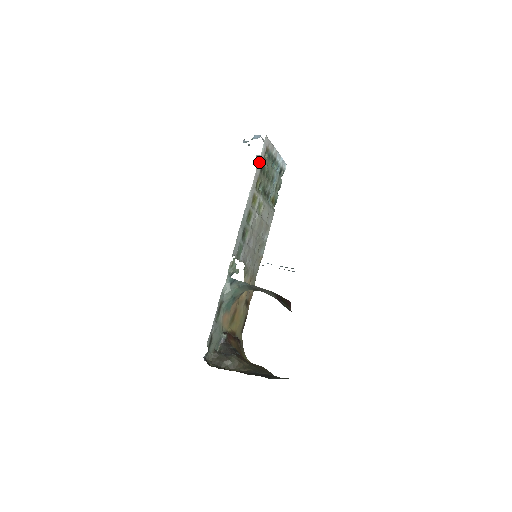
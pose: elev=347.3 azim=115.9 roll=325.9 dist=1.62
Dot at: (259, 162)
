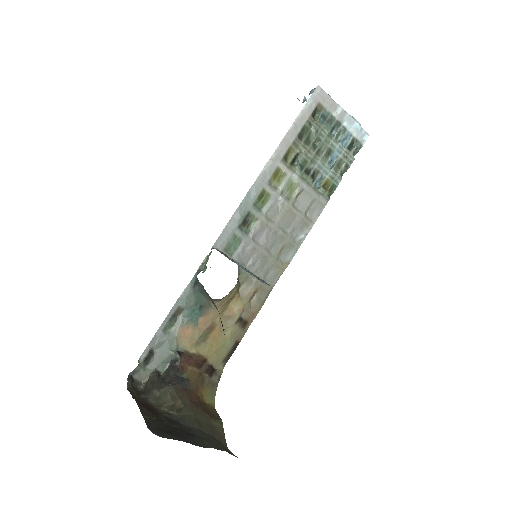
Dot at: (295, 123)
